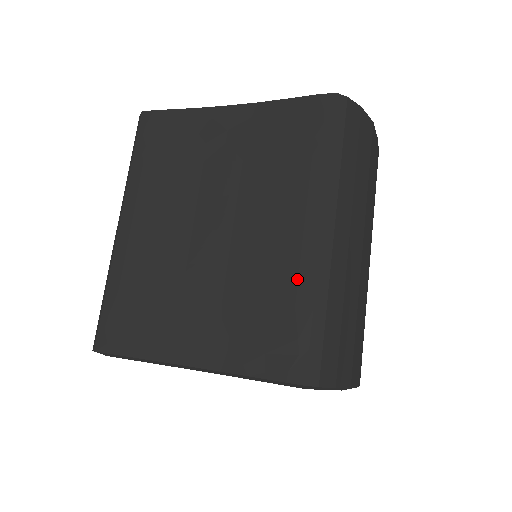
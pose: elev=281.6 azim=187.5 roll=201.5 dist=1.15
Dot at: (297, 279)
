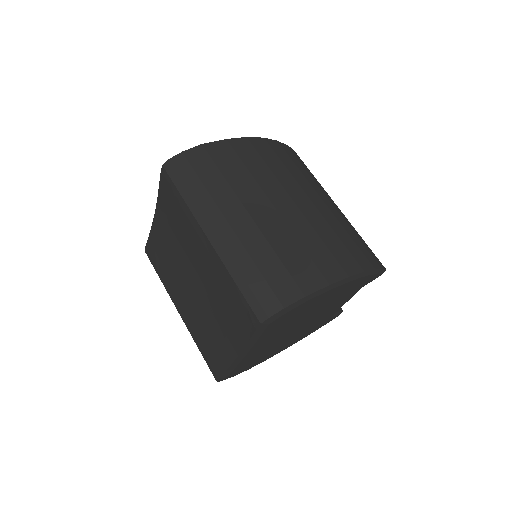
Dot at: (221, 273)
